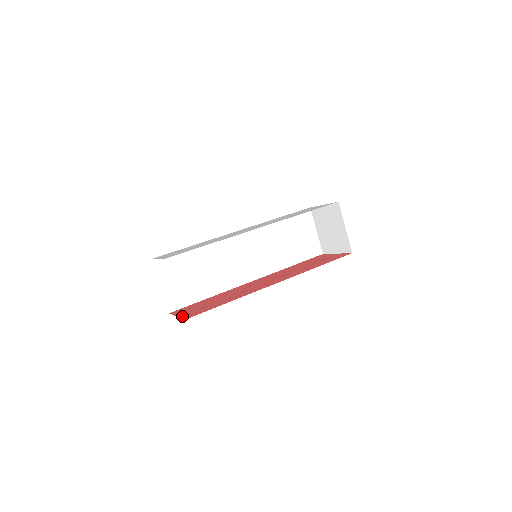
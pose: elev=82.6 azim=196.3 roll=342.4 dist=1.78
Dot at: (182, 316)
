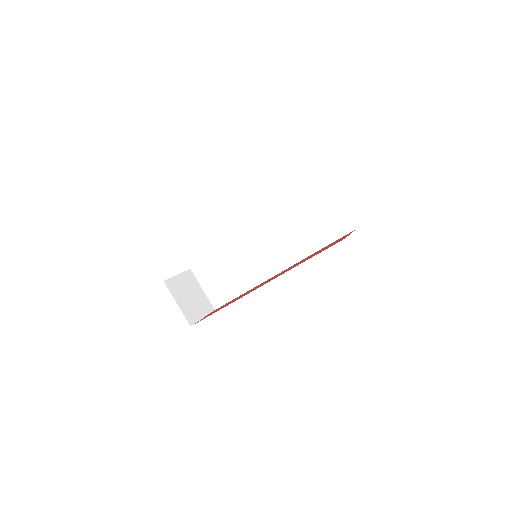
Dot at: occluded
